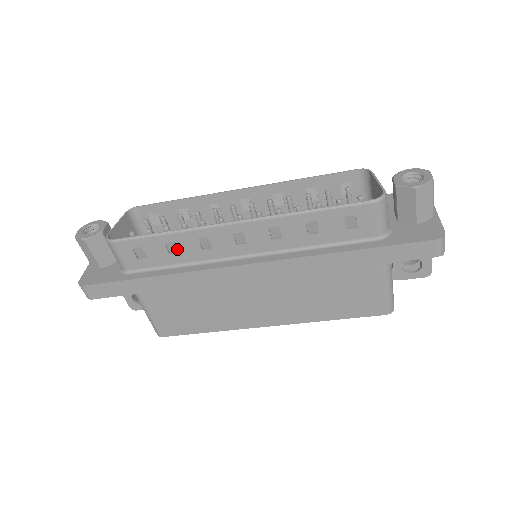
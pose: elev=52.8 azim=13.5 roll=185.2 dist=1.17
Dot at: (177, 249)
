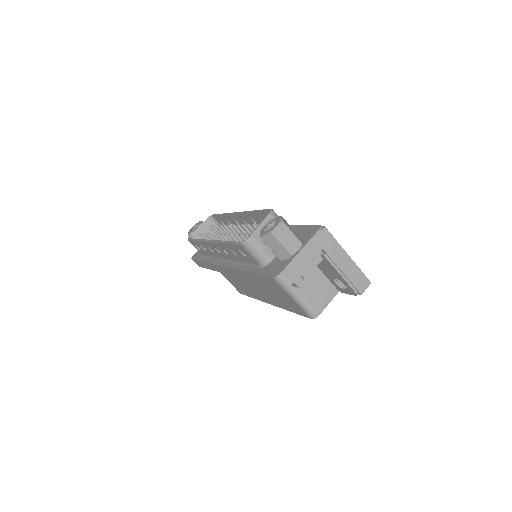
Dot at: occluded
